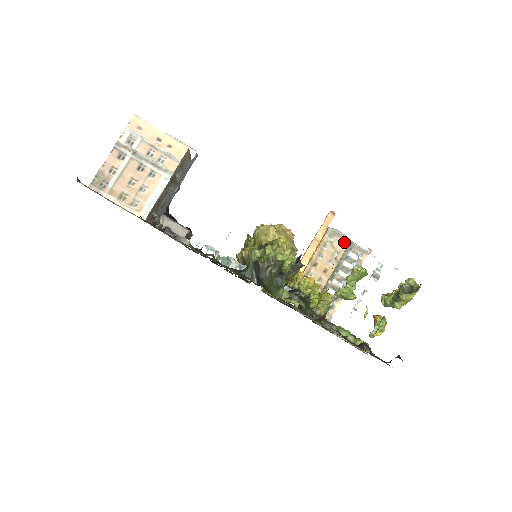
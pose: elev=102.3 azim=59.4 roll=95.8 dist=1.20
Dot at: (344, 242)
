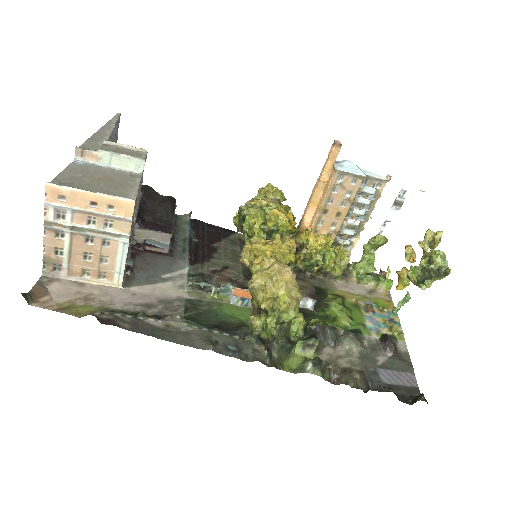
Dot at: (357, 179)
